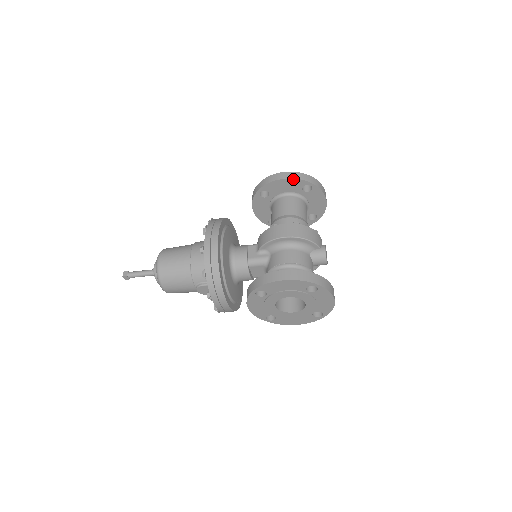
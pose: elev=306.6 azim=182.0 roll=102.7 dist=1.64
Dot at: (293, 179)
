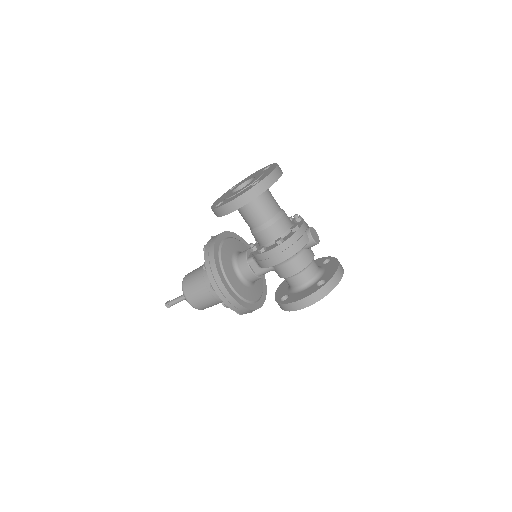
Dot at: (247, 203)
